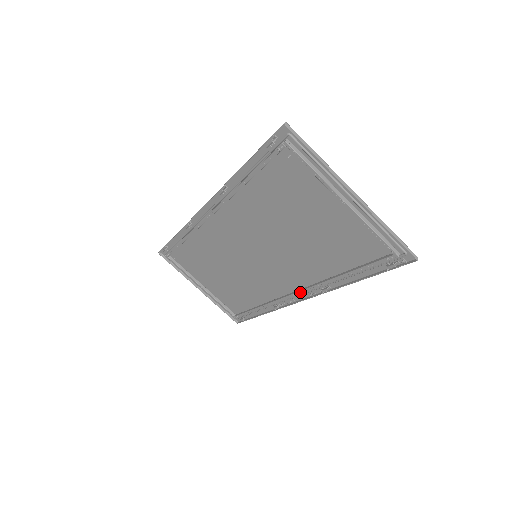
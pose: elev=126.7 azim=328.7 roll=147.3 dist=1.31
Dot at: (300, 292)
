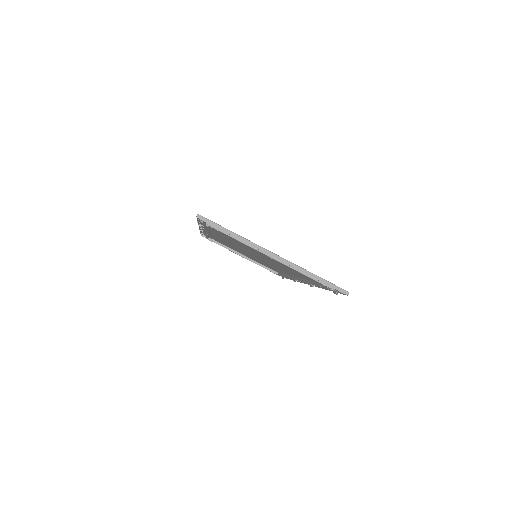
Dot at: occluded
